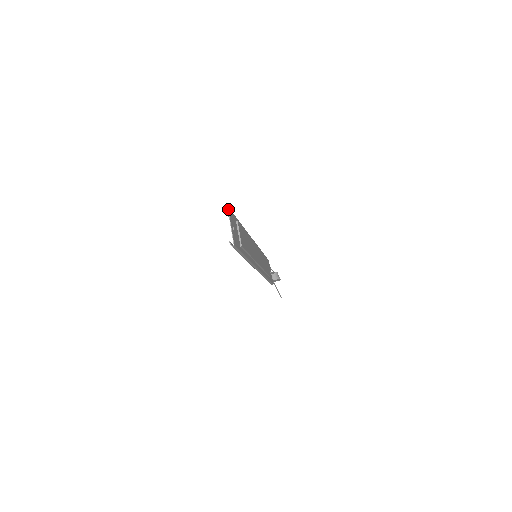
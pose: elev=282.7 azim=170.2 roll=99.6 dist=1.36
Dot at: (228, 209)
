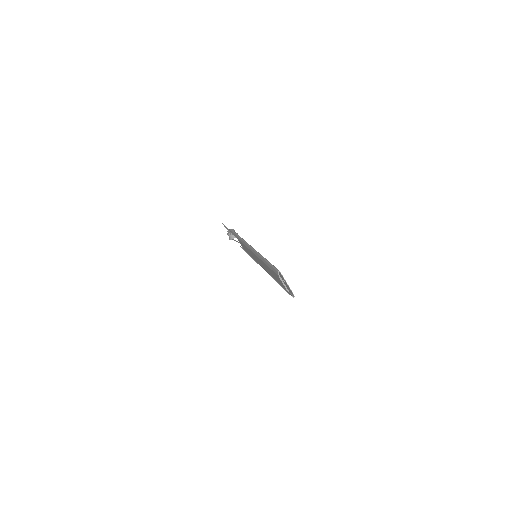
Dot at: occluded
